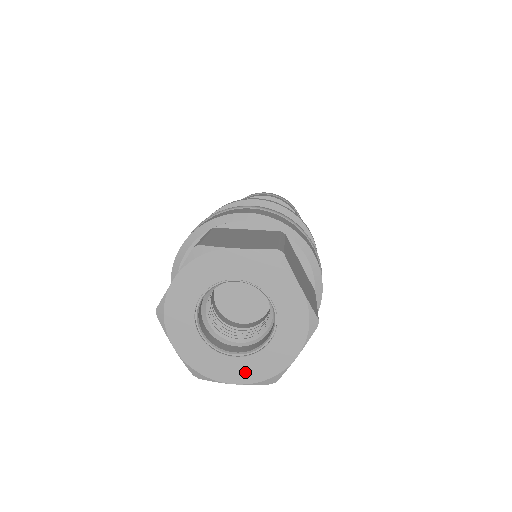
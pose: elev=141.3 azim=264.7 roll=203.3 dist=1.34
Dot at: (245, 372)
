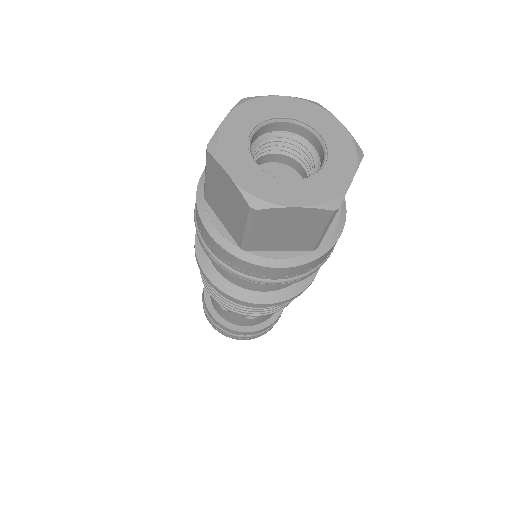
Dot at: (306, 194)
